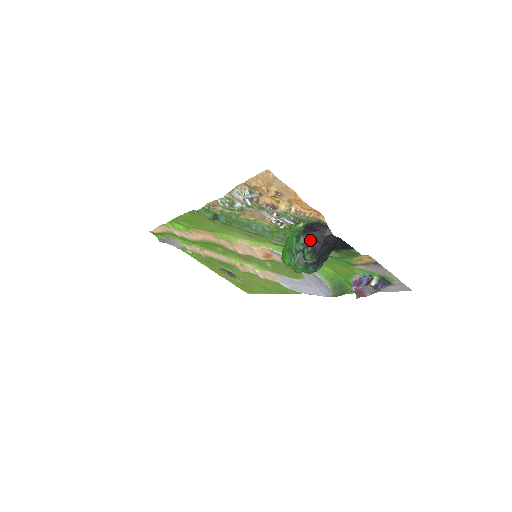
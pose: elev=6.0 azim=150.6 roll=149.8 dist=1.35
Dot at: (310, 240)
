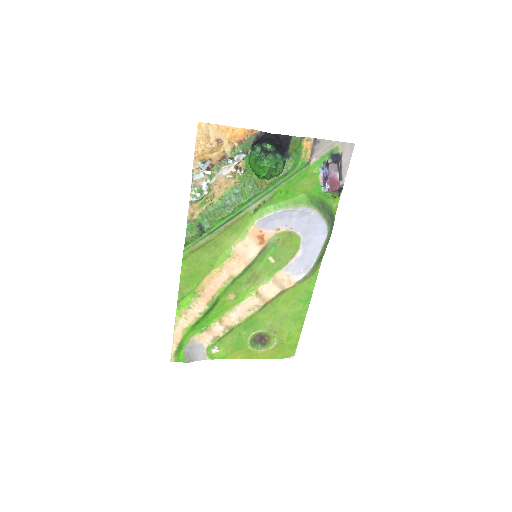
Dot at: (261, 143)
